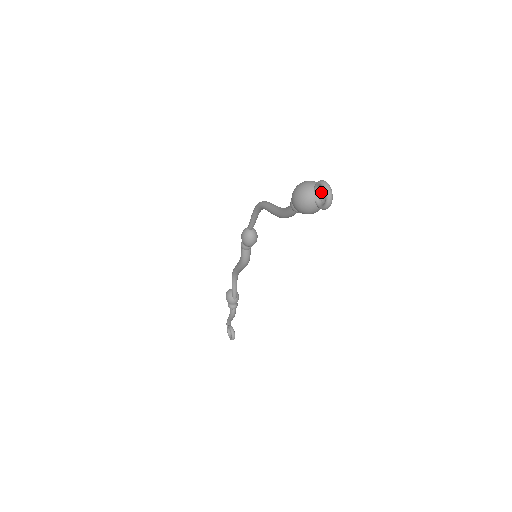
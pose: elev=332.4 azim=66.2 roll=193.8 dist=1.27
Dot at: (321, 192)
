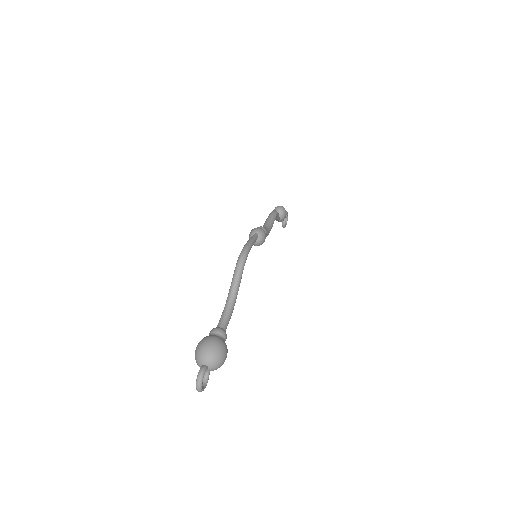
Dot at: (209, 369)
